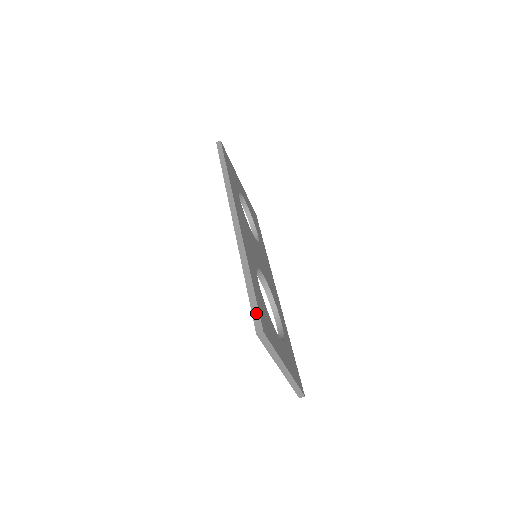
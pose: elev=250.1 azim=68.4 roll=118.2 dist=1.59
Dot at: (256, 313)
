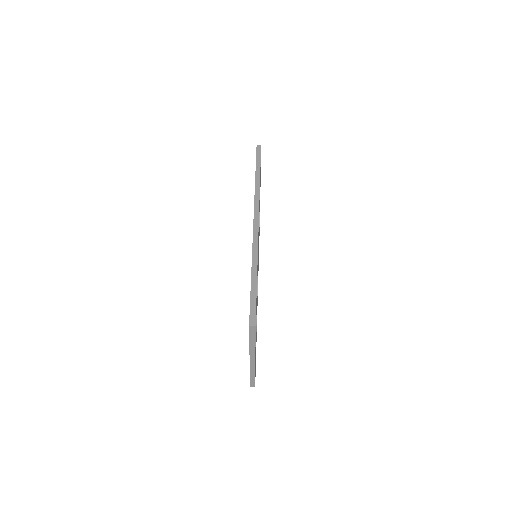
Dot at: (253, 308)
